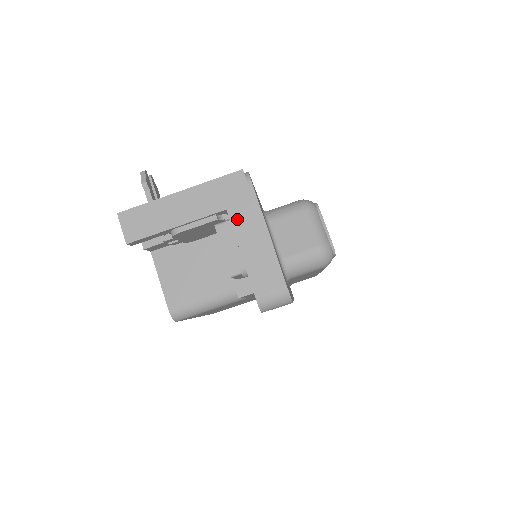
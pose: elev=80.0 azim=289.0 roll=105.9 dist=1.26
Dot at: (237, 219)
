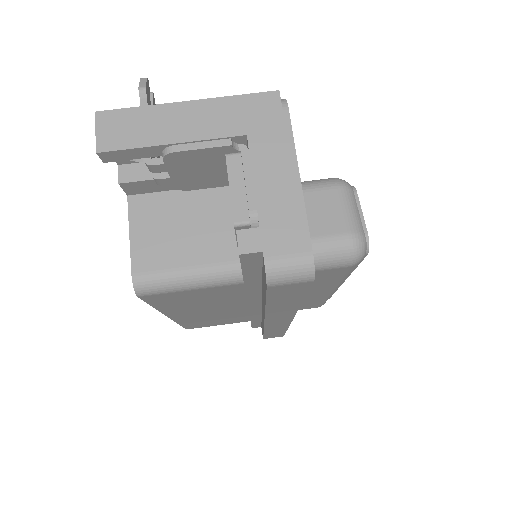
Dot at: (259, 149)
